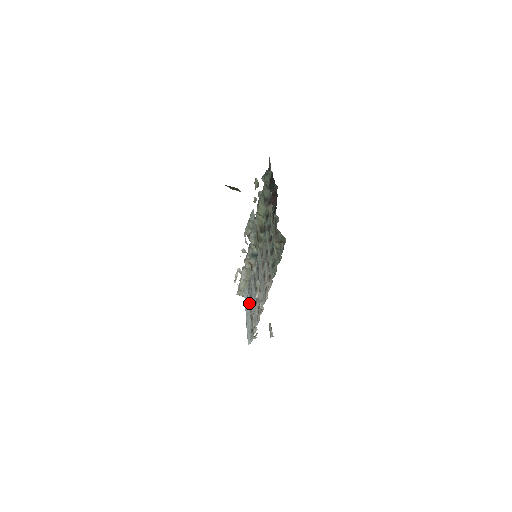
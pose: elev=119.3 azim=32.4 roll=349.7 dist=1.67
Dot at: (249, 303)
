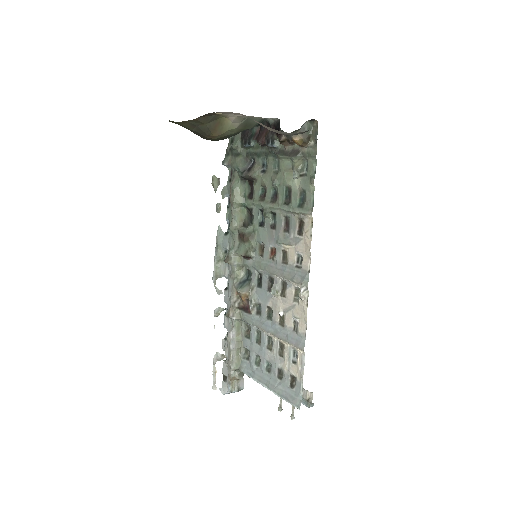
Dot at: (261, 366)
